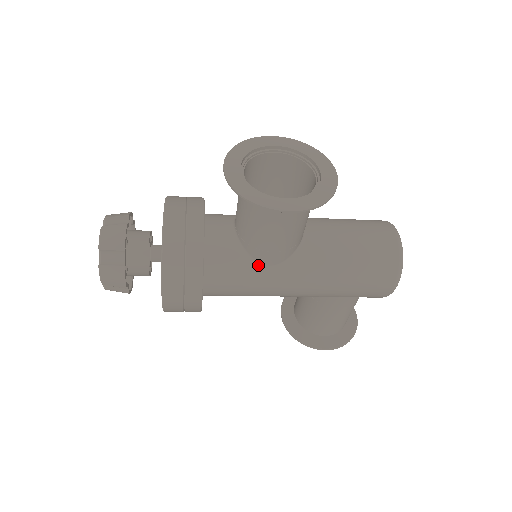
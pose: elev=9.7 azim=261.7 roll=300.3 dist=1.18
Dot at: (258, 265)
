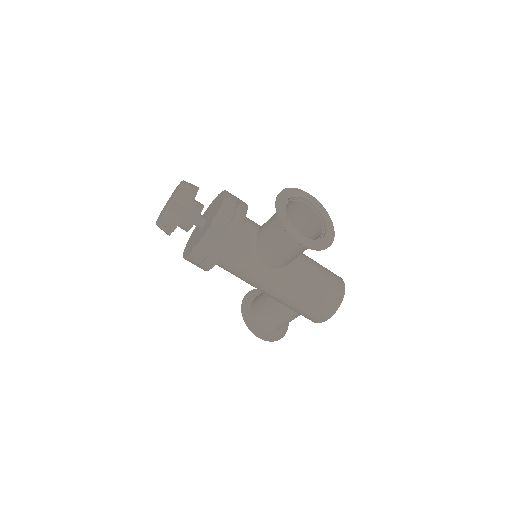
Dot at: (259, 262)
